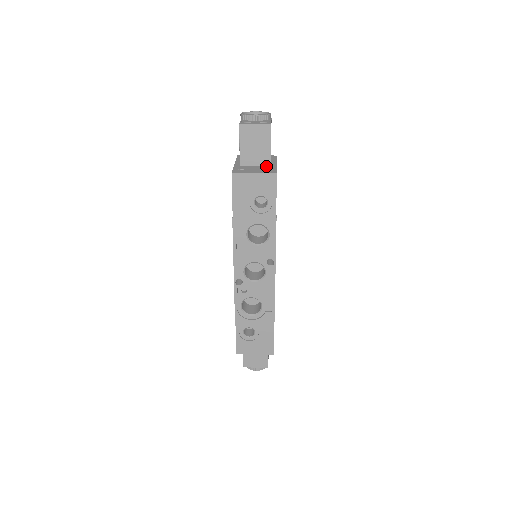
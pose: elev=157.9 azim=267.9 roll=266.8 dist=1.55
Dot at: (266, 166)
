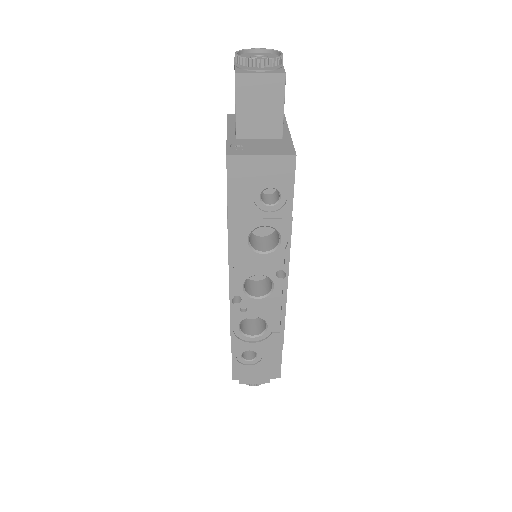
Dot at: (276, 138)
